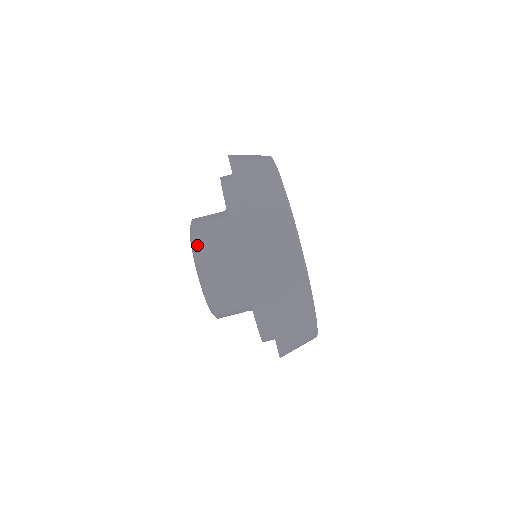
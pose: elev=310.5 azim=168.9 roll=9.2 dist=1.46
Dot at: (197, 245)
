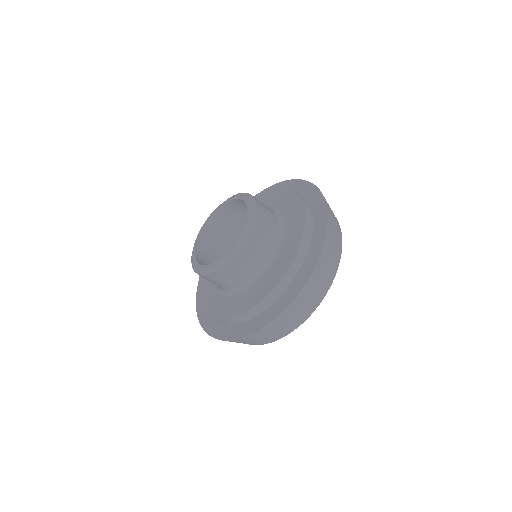
Dot at: occluded
